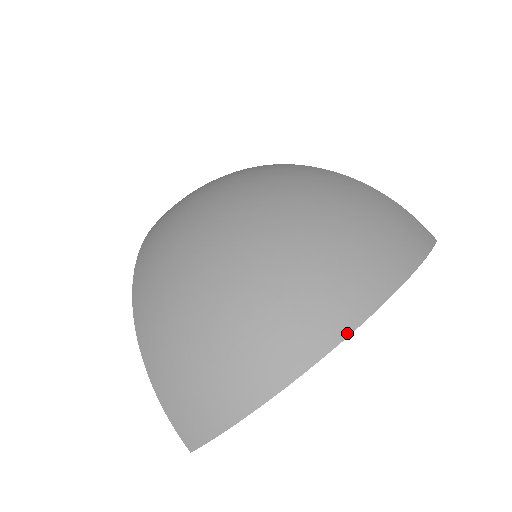
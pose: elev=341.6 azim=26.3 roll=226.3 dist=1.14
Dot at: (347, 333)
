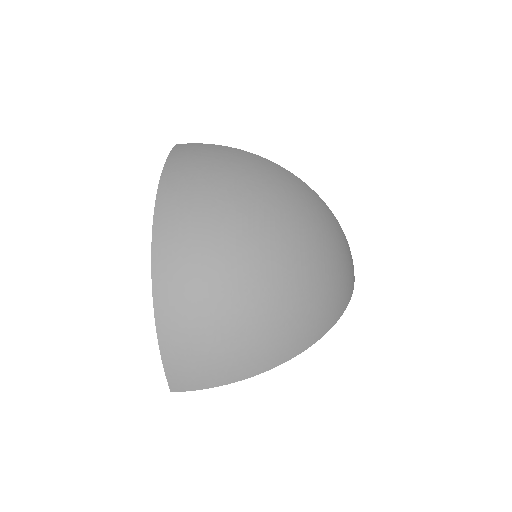
Dot at: (309, 346)
